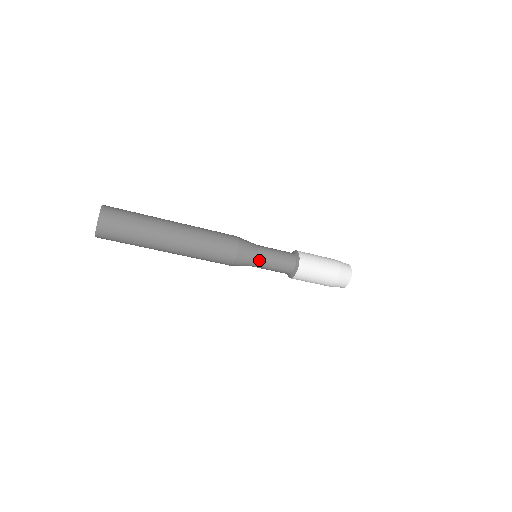
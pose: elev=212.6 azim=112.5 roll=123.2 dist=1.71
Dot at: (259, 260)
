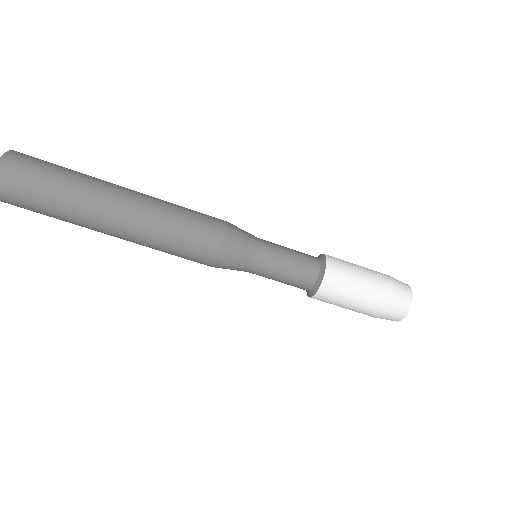
Dot at: (263, 242)
